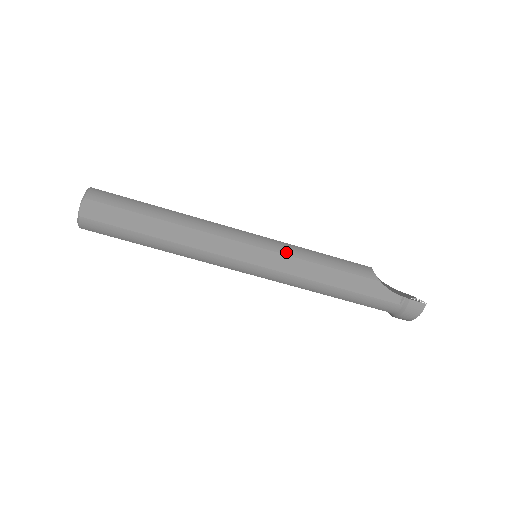
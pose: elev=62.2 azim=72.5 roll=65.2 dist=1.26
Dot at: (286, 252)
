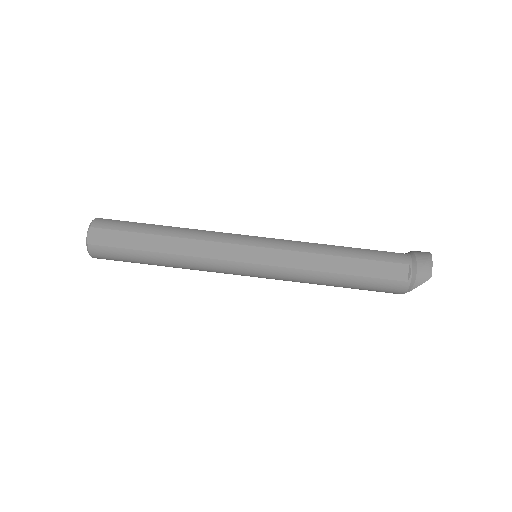
Dot at: occluded
